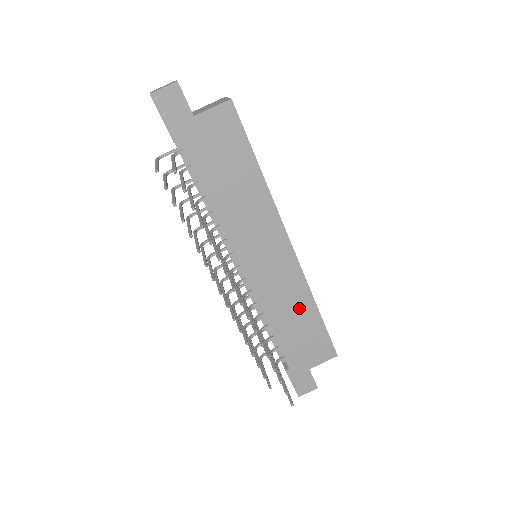
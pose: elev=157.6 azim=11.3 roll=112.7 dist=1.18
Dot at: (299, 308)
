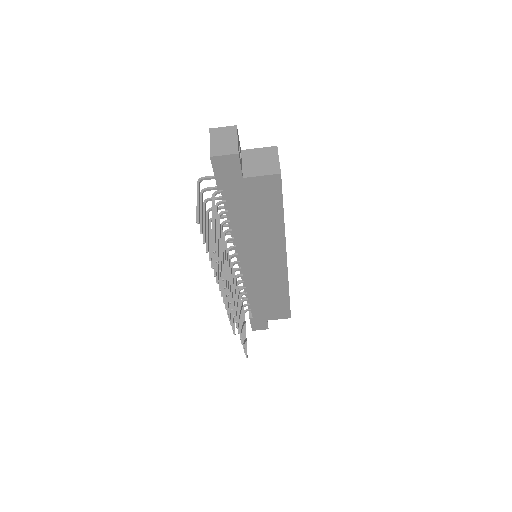
Dot at: (275, 293)
